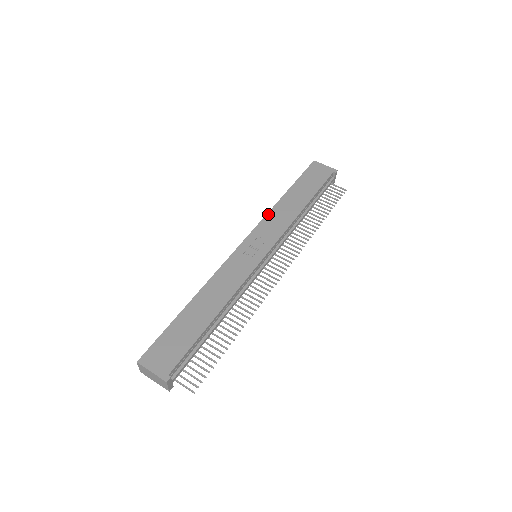
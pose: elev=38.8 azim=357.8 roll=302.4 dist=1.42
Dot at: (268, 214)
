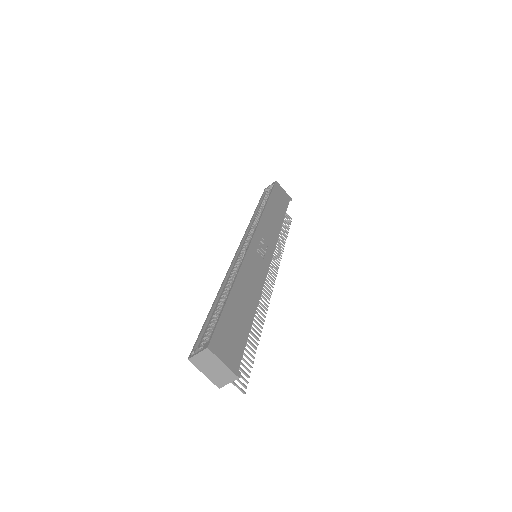
Dot at: (262, 217)
